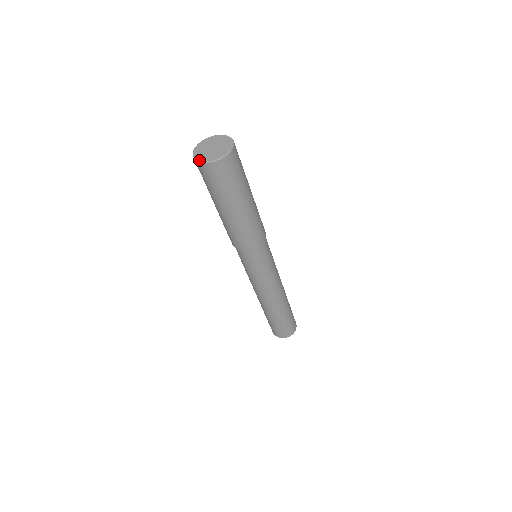
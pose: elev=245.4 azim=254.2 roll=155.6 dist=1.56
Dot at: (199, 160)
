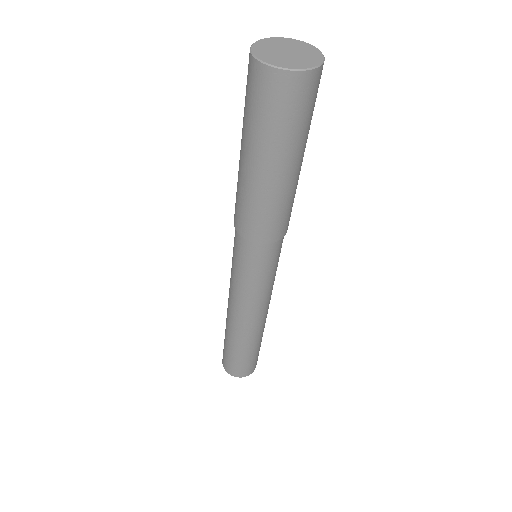
Dot at: (257, 56)
